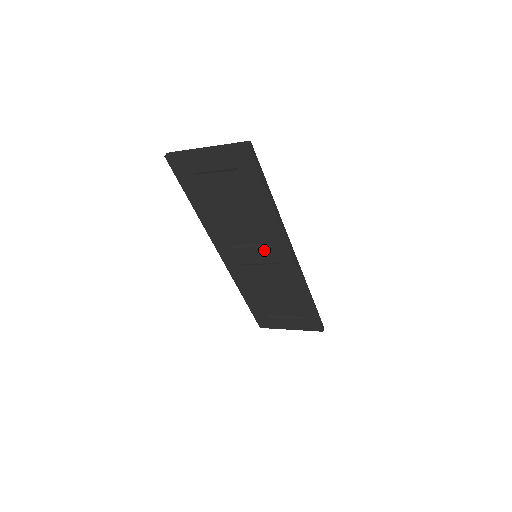
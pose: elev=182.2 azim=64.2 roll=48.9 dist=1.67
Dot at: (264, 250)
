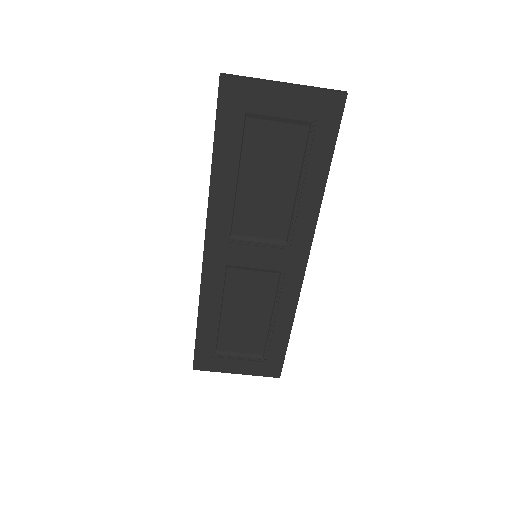
Dot at: (274, 248)
